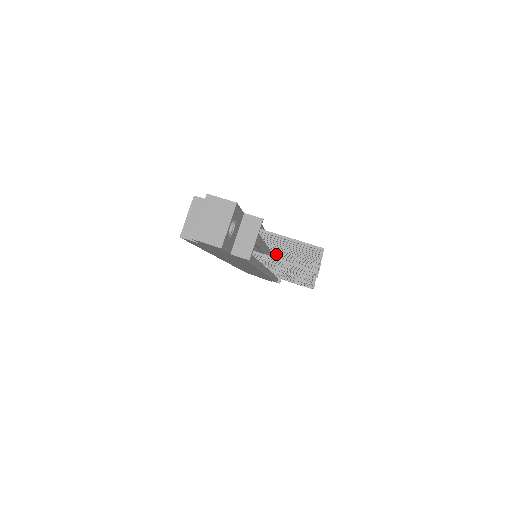
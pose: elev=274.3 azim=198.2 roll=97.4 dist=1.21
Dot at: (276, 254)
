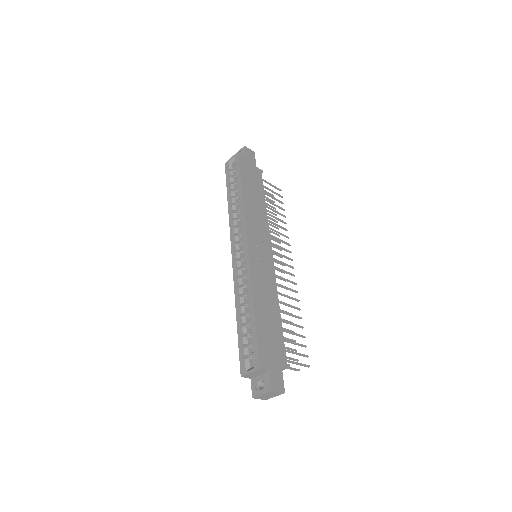
Dot at: occluded
